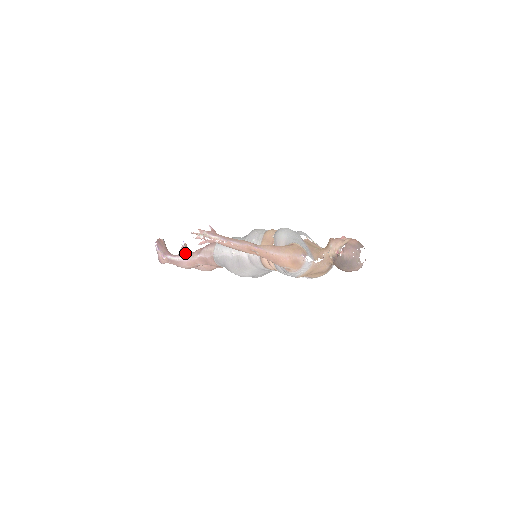
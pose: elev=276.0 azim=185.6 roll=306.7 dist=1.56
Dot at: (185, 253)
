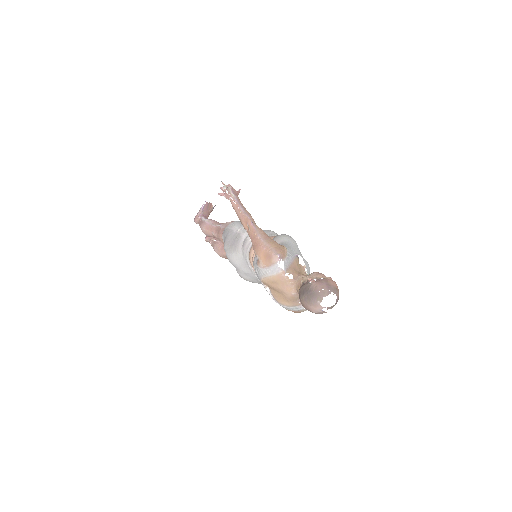
Dot at: occluded
